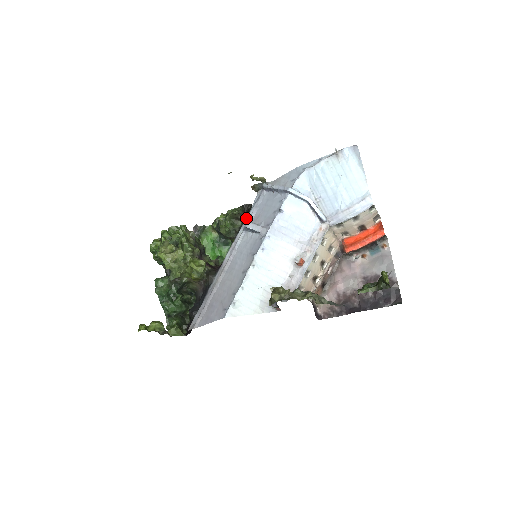
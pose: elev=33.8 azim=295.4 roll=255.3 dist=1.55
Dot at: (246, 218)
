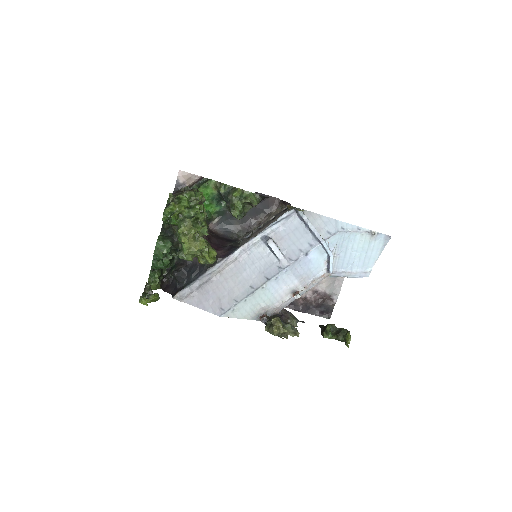
Dot at: (268, 228)
